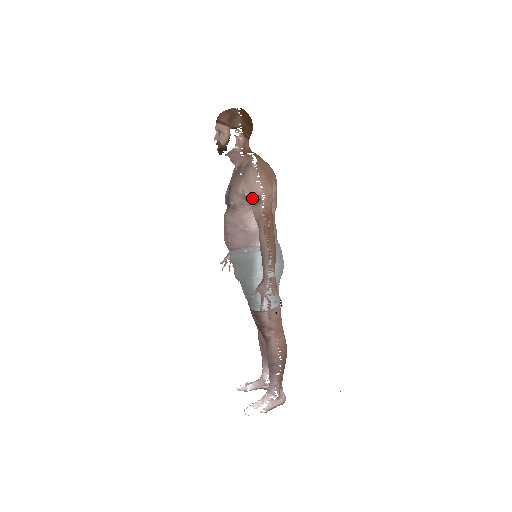
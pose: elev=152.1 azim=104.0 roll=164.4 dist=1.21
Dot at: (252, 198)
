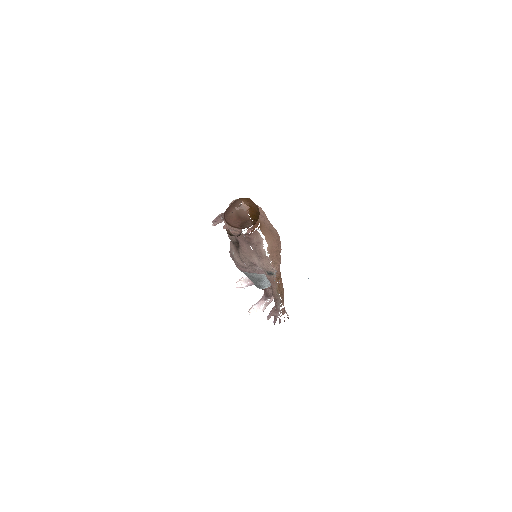
Dot at: (265, 271)
